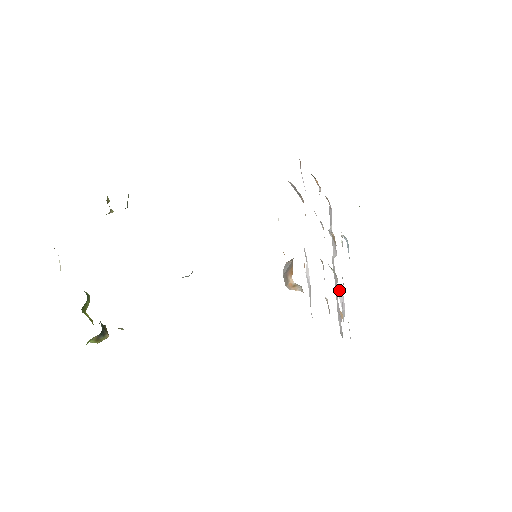
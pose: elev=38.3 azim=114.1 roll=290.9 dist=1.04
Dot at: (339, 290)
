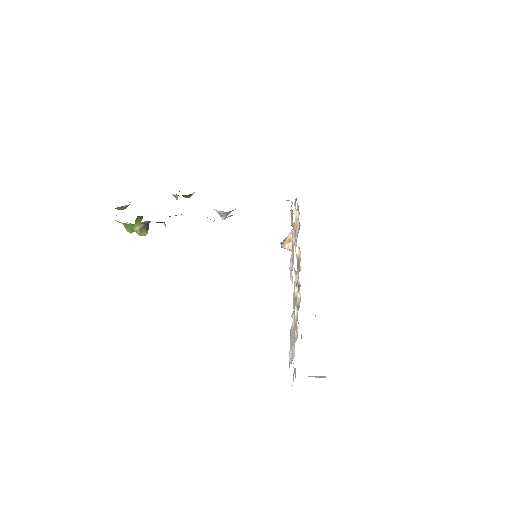
Dot at: occluded
